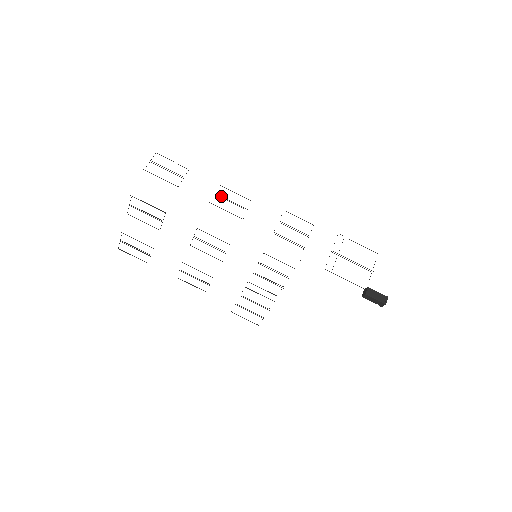
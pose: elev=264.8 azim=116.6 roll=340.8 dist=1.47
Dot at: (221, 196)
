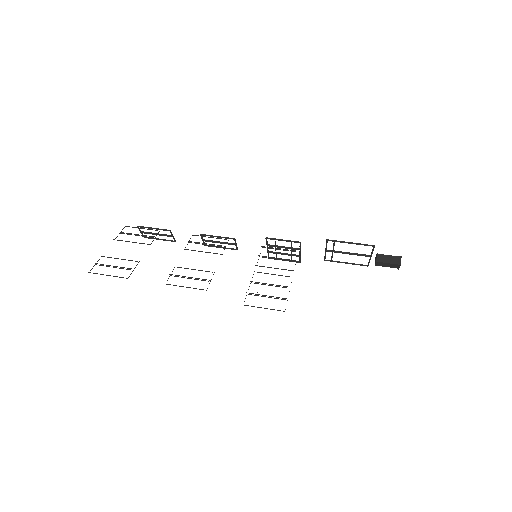
Dot at: (209, 241)
